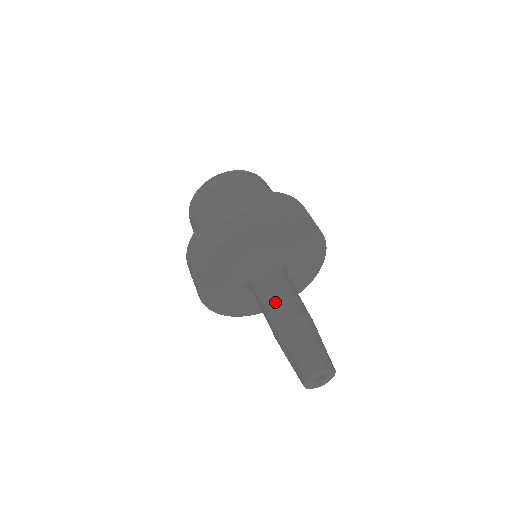
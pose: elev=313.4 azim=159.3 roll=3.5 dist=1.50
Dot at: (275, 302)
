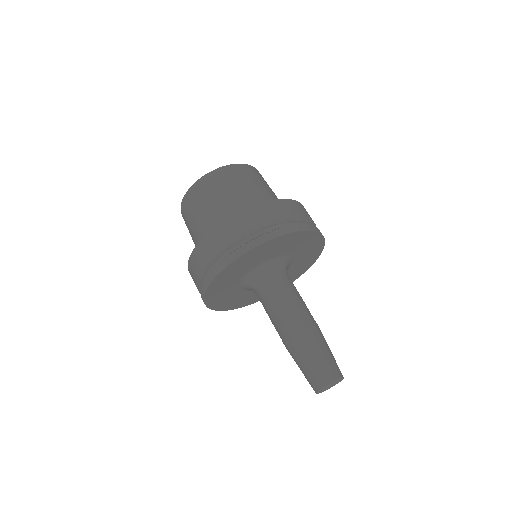
Dot at: (296, 307)
